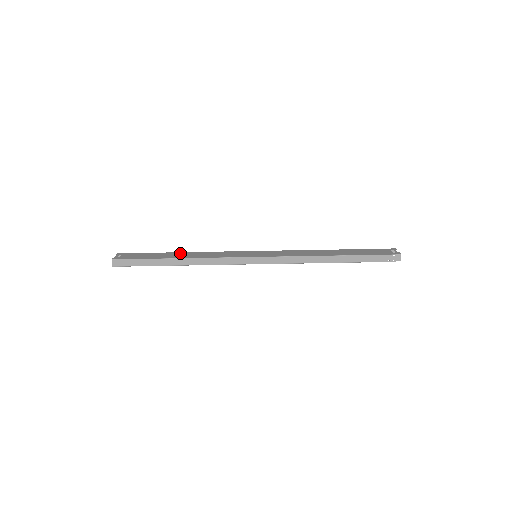
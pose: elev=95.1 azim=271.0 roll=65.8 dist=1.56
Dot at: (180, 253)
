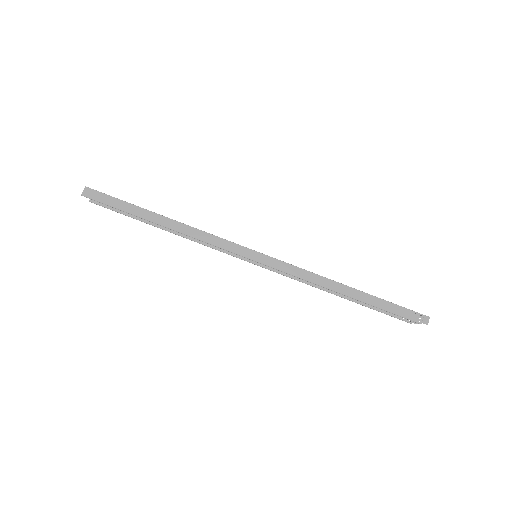
Dot at: occluded
